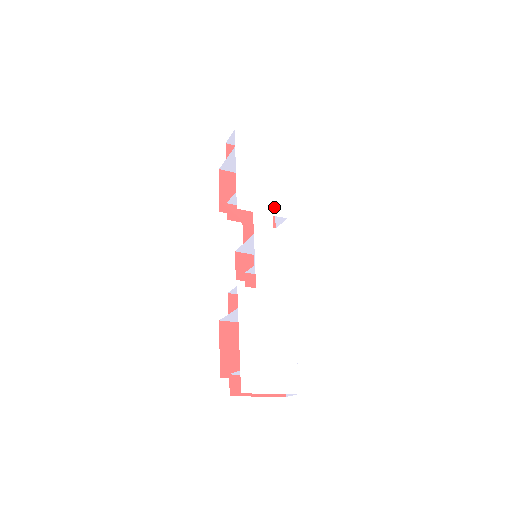
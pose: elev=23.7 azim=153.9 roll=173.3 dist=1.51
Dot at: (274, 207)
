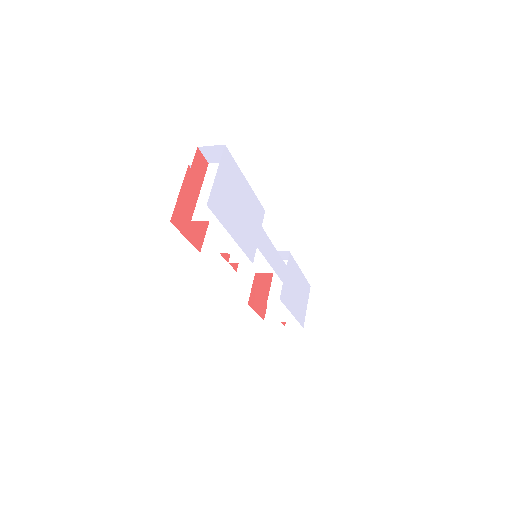
Dot at: (258, 218)
